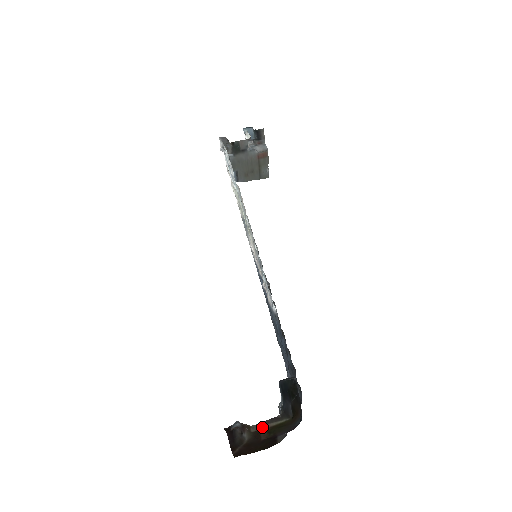
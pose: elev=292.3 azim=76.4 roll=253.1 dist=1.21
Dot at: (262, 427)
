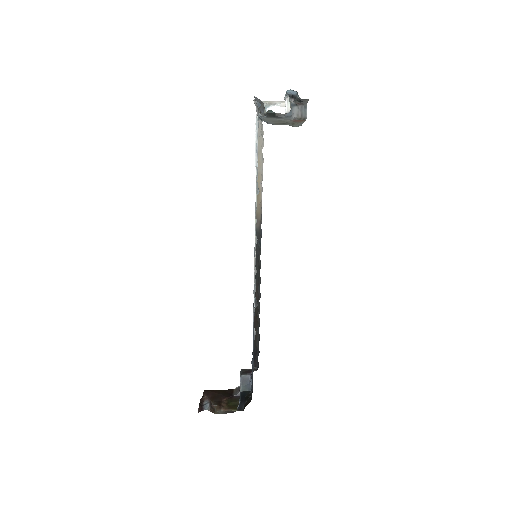
Dot at: (223, 410)
